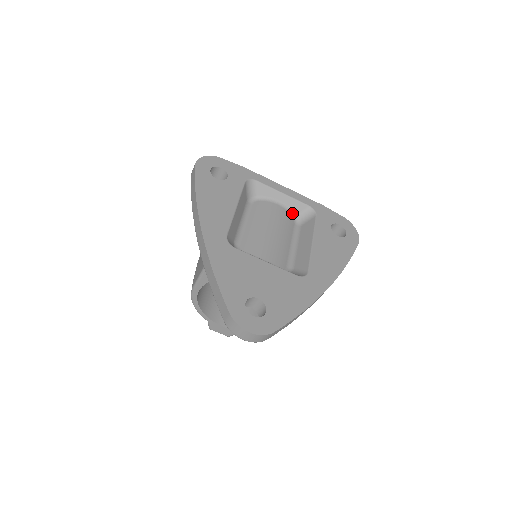
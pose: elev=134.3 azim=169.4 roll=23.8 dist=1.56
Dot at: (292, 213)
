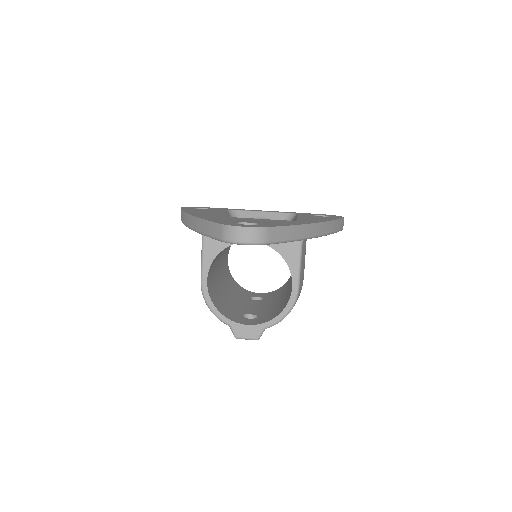
Dot at: occluded
